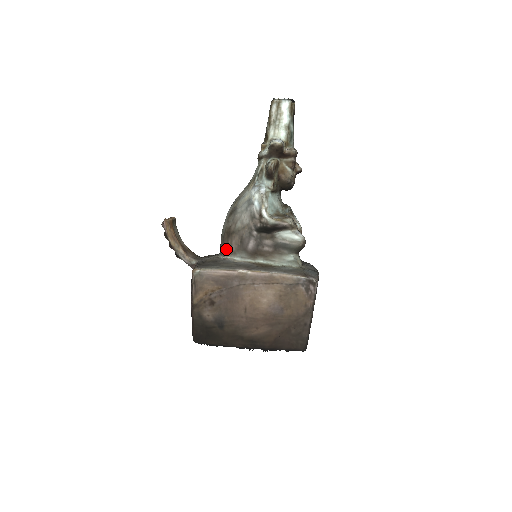
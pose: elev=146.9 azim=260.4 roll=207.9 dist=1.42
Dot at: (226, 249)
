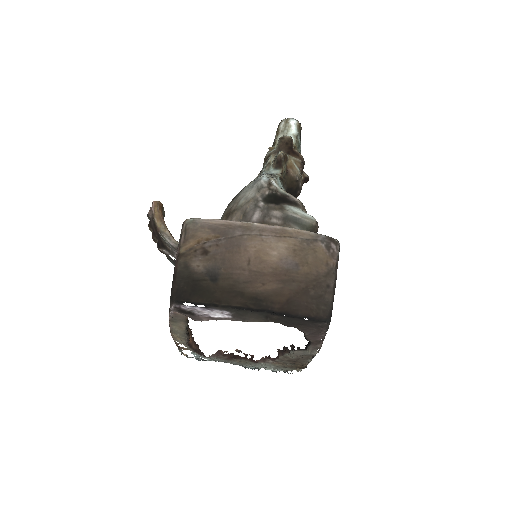
Dot at: occluded
